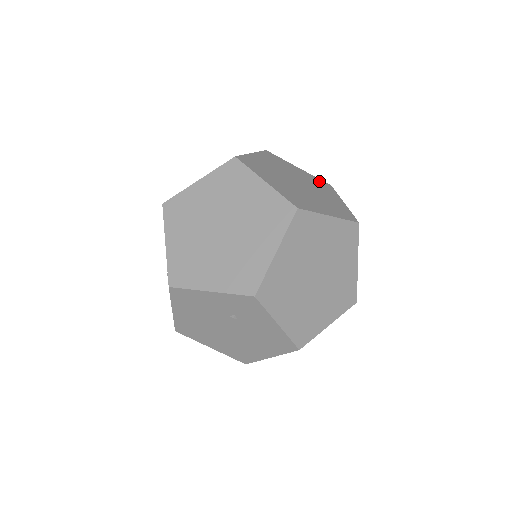
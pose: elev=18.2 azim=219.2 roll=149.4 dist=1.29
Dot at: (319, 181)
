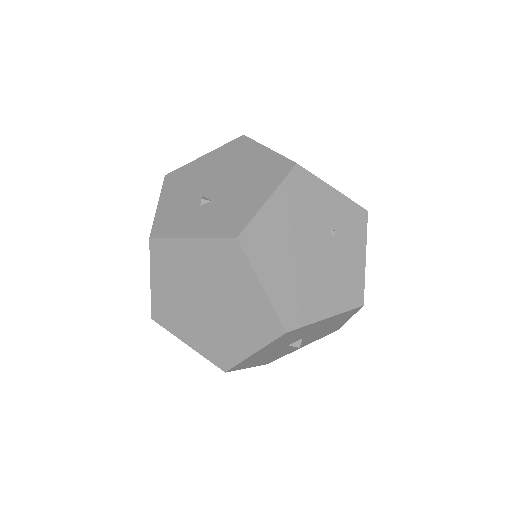
Dot at: occluded
